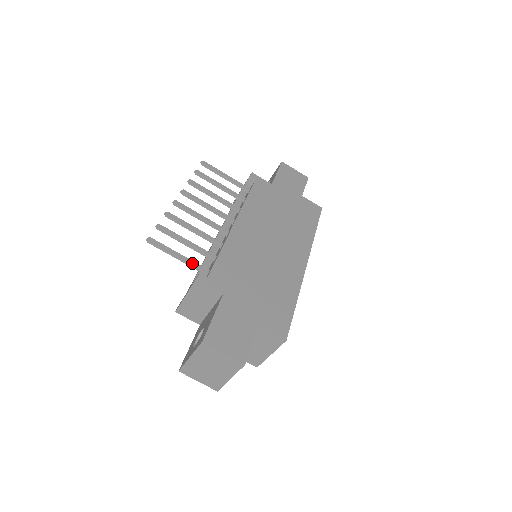
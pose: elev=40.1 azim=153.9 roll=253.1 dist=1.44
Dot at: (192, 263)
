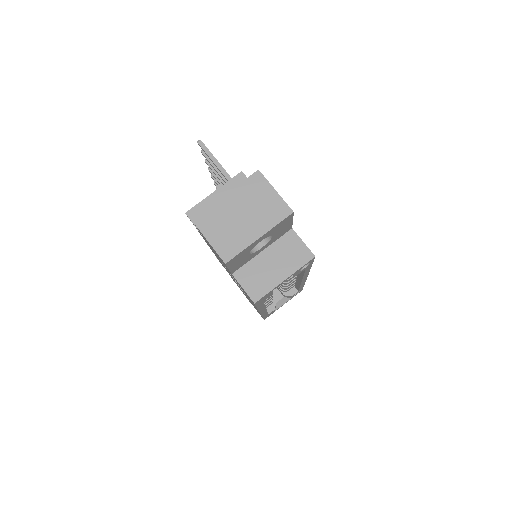
Dot at: (230, 177)
